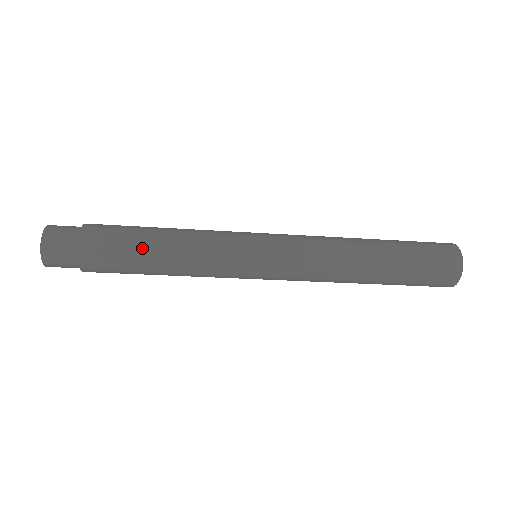
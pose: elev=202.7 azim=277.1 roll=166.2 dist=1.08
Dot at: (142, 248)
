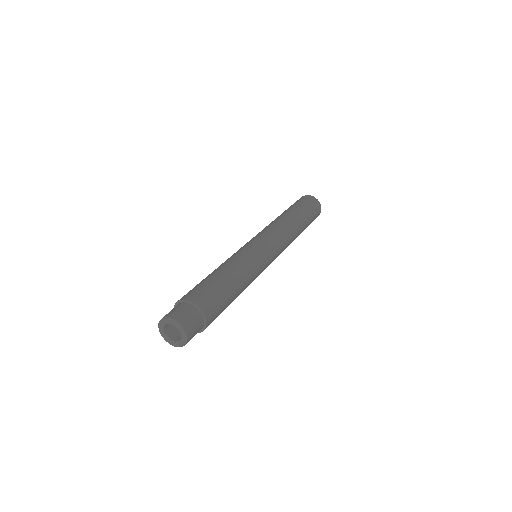
Dot at: (230, 291)
